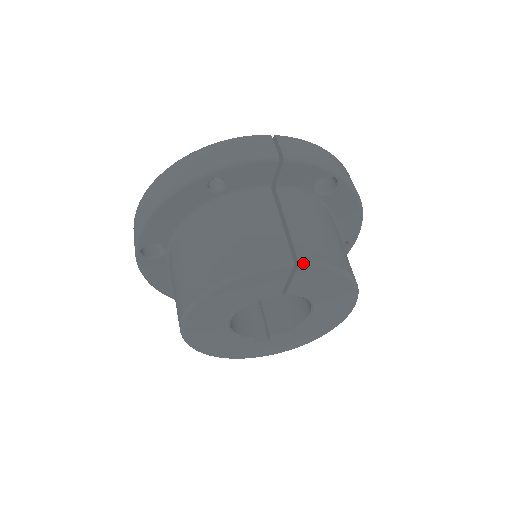
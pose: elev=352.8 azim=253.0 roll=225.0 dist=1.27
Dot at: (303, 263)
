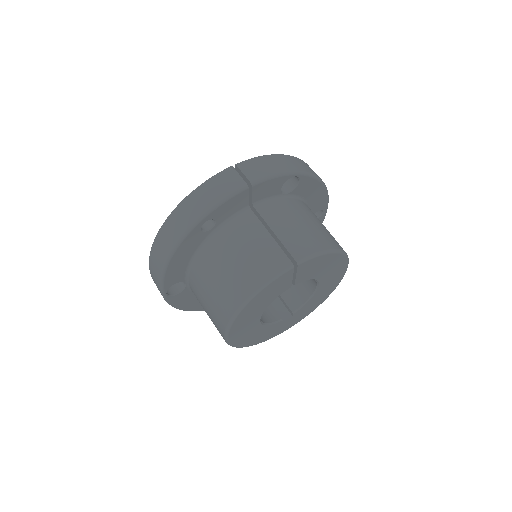
Dot at: (300, 262)
